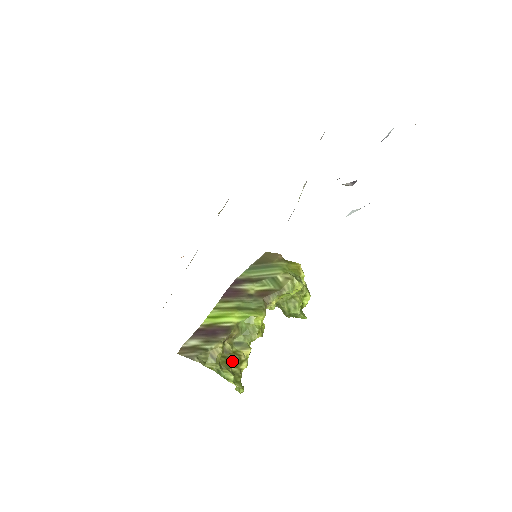
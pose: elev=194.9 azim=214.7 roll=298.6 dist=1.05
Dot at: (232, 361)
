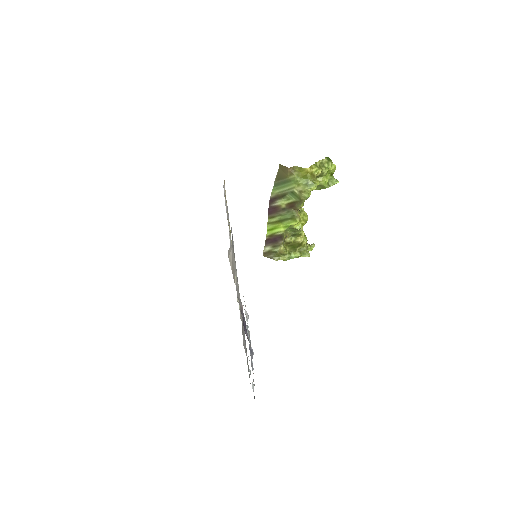
Dot at: (295, 246)
